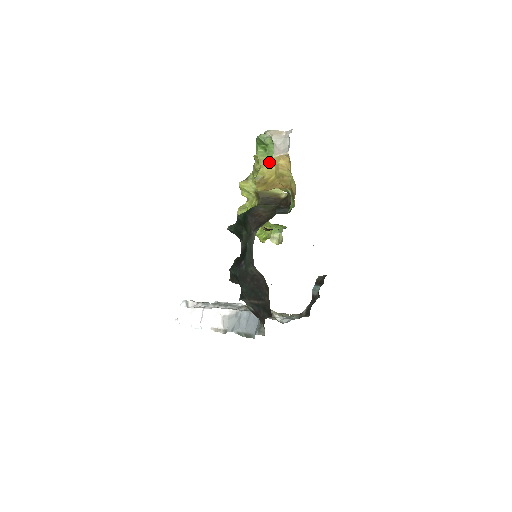
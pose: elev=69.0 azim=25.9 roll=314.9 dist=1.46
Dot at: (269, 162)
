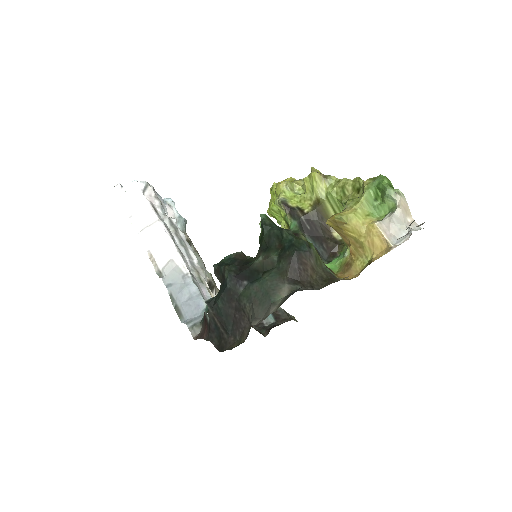
Dot at: (366, 219)
